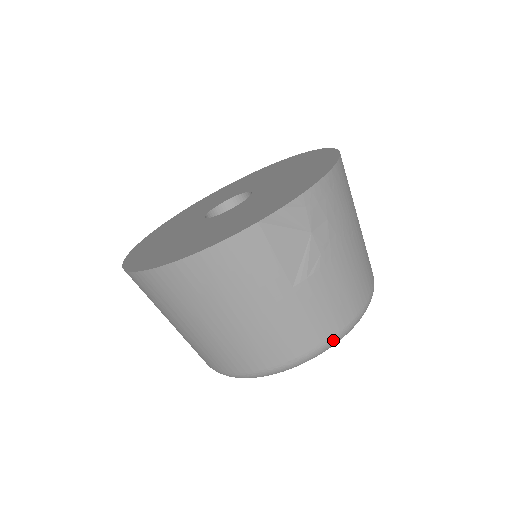
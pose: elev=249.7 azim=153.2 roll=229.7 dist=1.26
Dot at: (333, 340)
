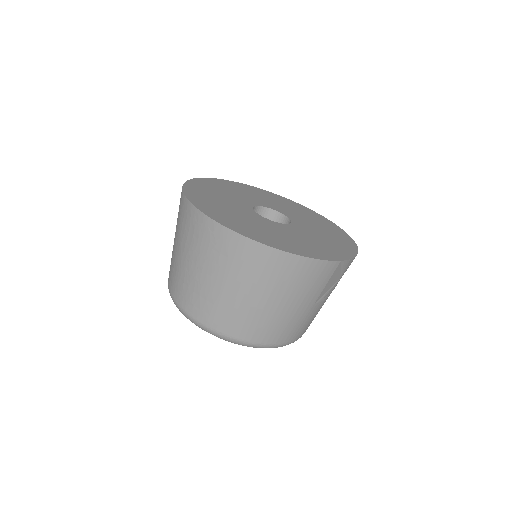
Dot at: (293, 342)
